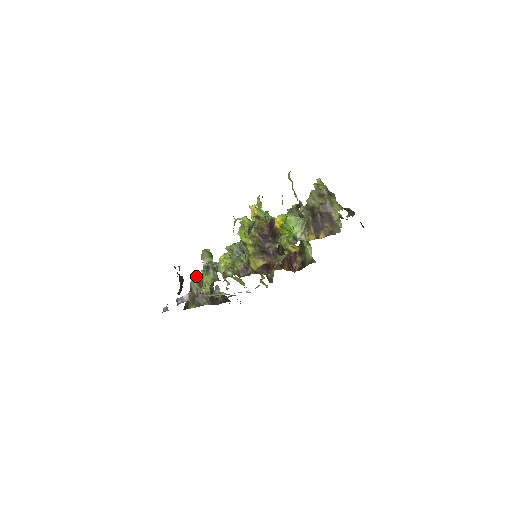
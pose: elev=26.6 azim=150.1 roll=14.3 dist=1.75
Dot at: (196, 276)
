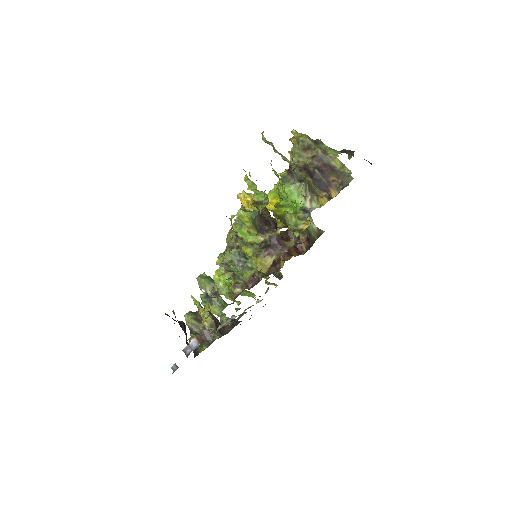
Dot at: (188, 312)
